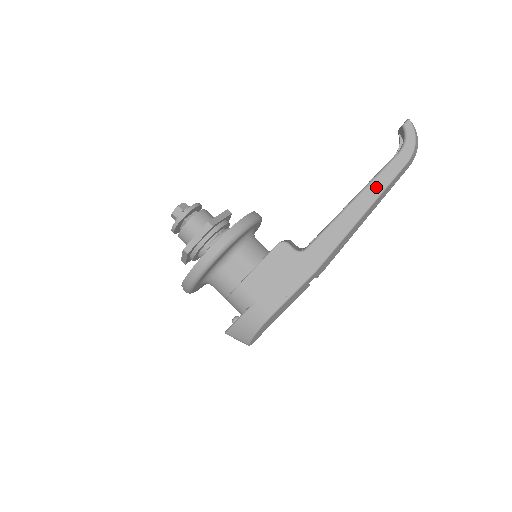
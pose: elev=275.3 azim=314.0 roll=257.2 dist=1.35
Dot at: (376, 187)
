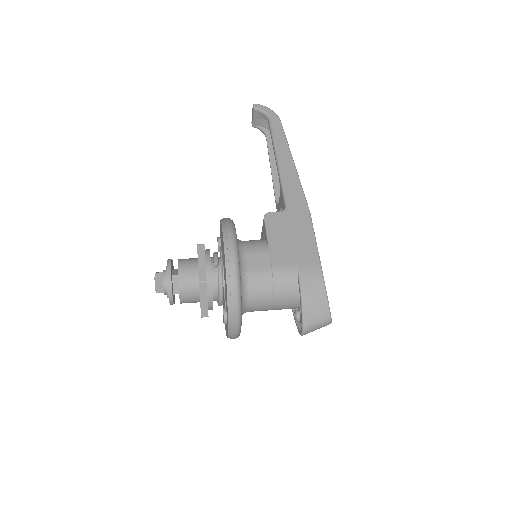
Dot at: (280, 142)
